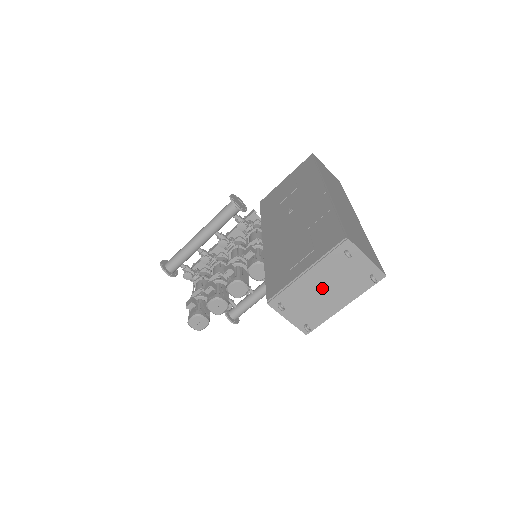
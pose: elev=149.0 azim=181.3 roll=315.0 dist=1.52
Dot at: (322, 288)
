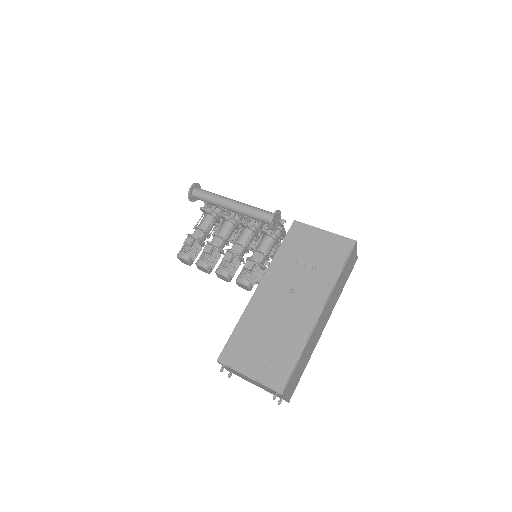
Dot at: (252, 381)
